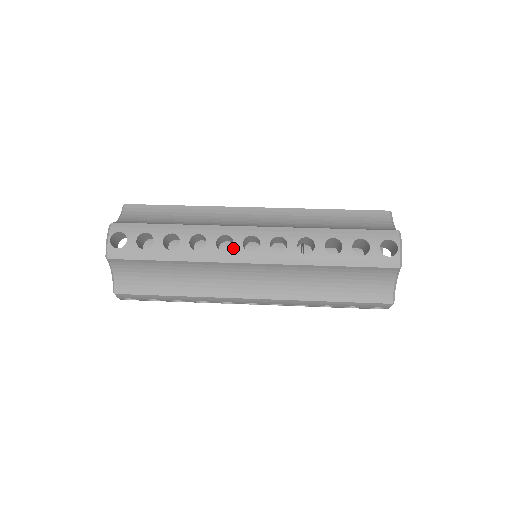
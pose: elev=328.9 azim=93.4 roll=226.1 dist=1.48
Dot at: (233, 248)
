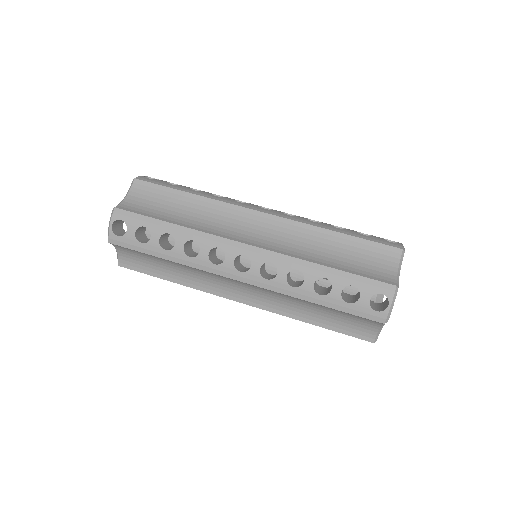
Dot at: (224, 263)
